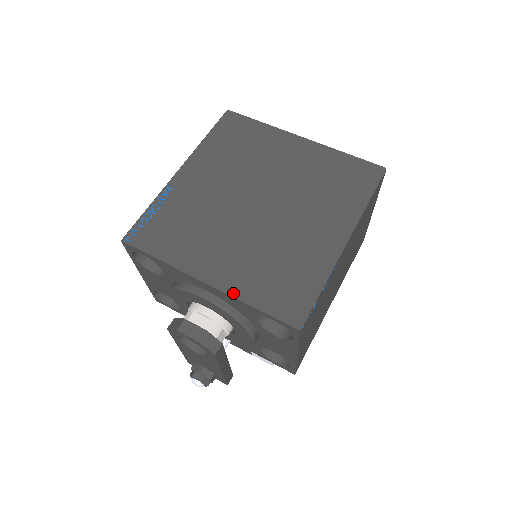
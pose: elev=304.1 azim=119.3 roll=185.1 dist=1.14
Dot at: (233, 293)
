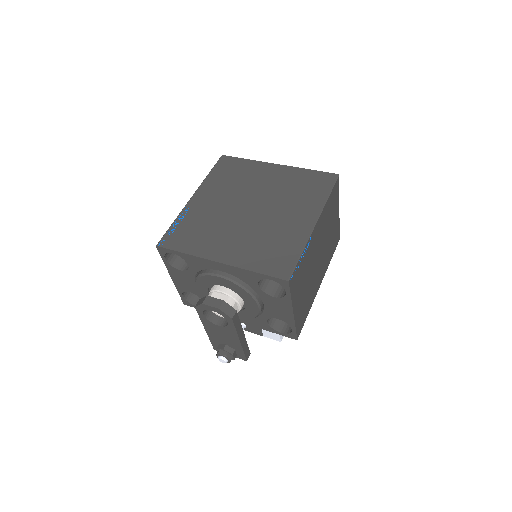
Dot at: (239, 266)
